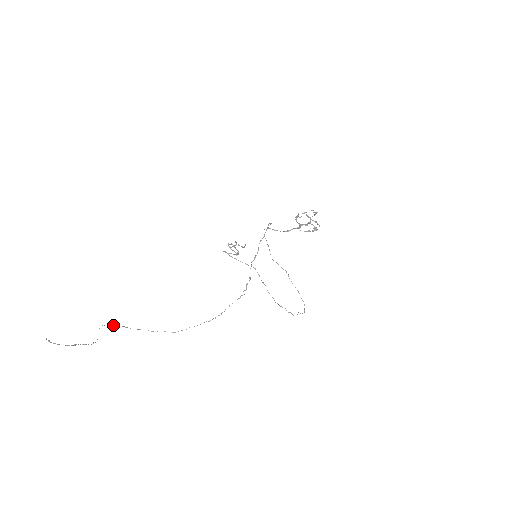
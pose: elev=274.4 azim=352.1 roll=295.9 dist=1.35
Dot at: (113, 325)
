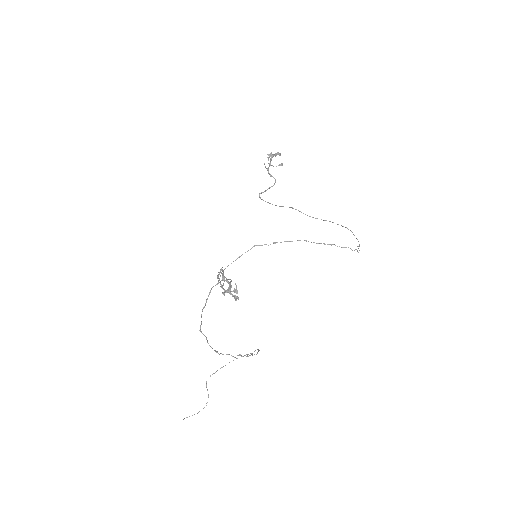
Dot at: occluded
